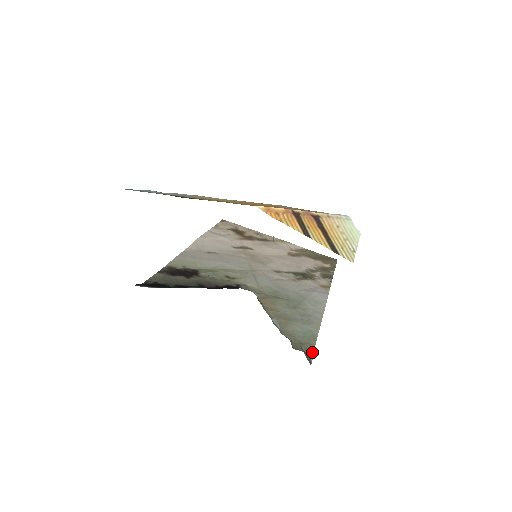
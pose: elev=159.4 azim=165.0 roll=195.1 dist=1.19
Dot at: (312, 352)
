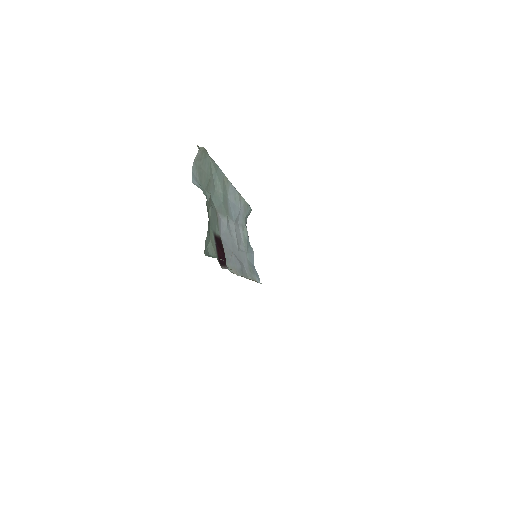
Dot at: occluded
